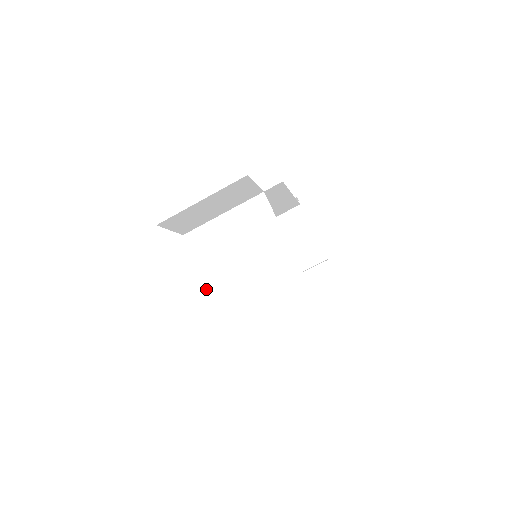
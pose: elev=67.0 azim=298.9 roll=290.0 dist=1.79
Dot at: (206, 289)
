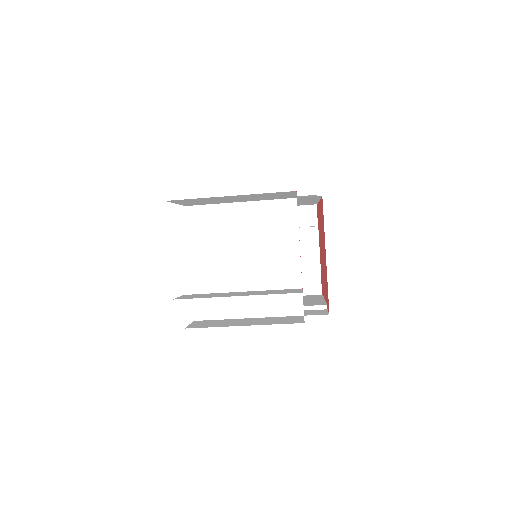
Dot at: (191, 278)
